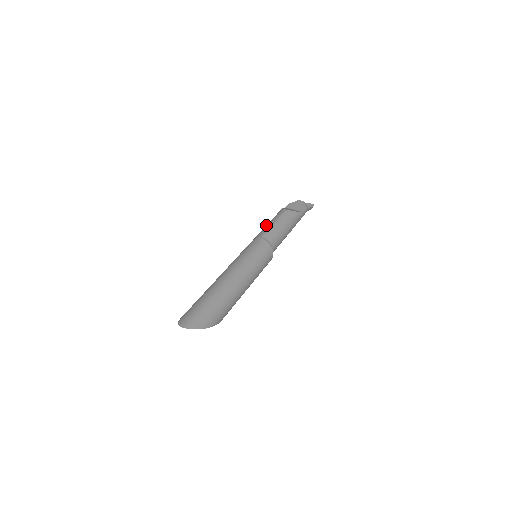
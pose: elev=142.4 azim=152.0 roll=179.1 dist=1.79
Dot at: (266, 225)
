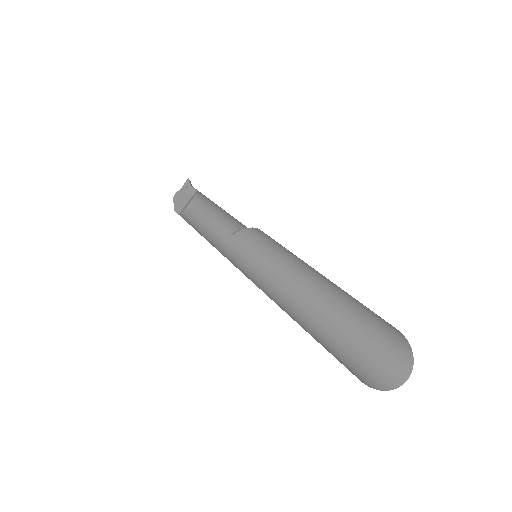
Dot at: (205, 235)
